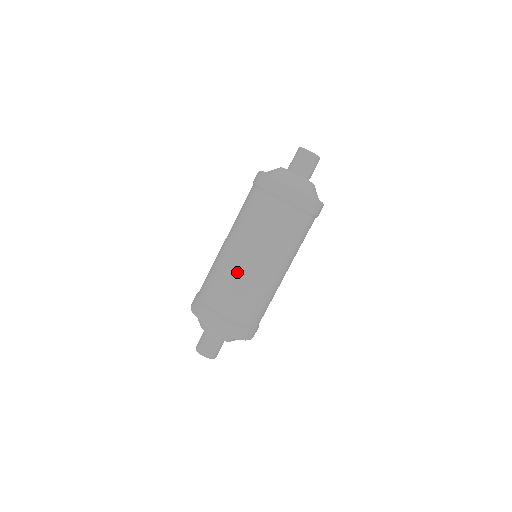
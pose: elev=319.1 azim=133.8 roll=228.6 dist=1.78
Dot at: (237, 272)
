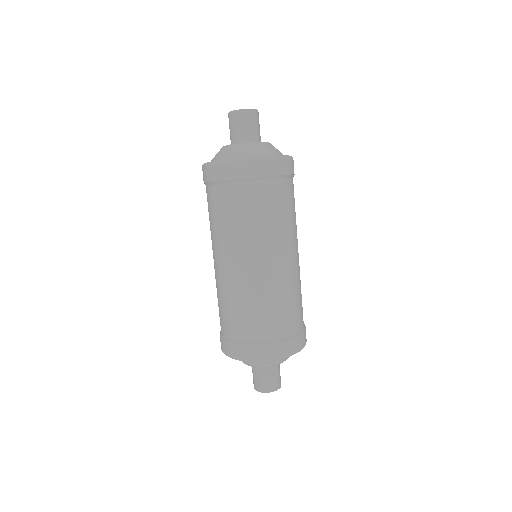
Dot at: (240, 287)
